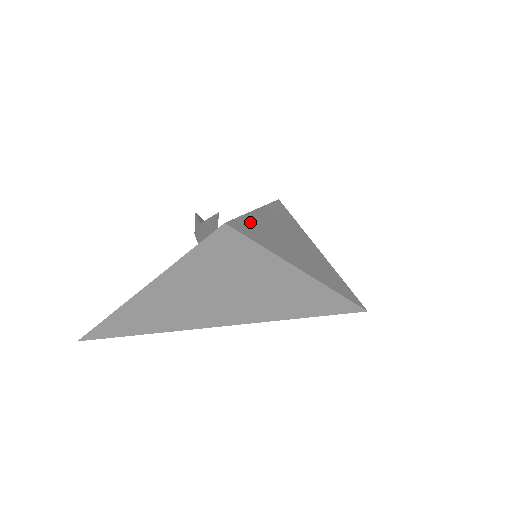
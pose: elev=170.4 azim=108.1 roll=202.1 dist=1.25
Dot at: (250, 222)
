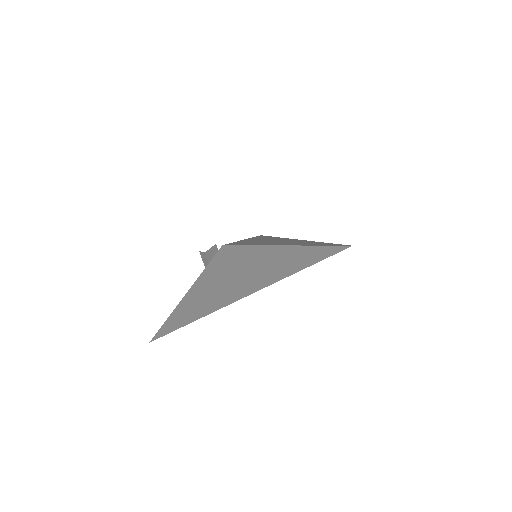
Dot at: (242, 242)
